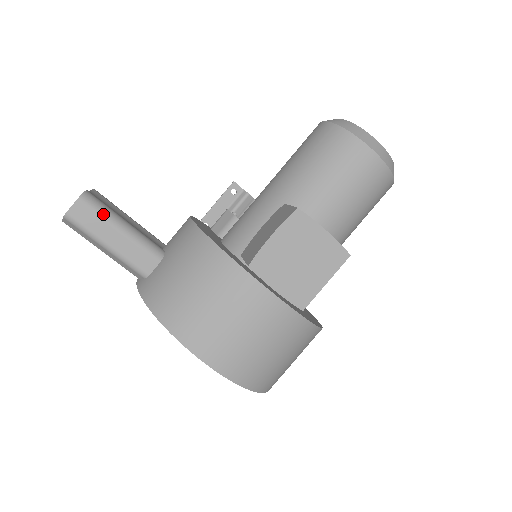
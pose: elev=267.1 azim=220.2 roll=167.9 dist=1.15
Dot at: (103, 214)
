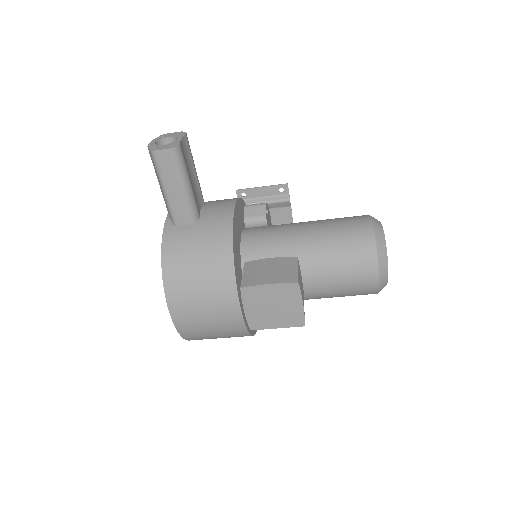
Dot at: (178, 170)
